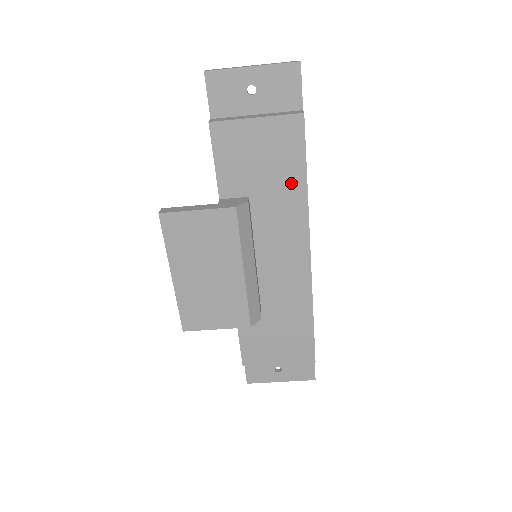
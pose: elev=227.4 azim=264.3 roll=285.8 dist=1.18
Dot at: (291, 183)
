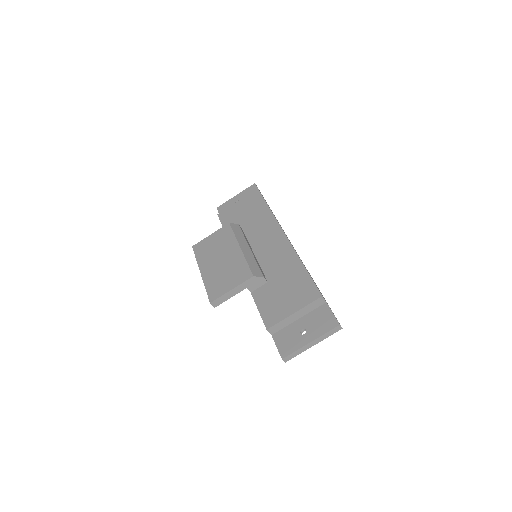
Dot at: (261, 212)
